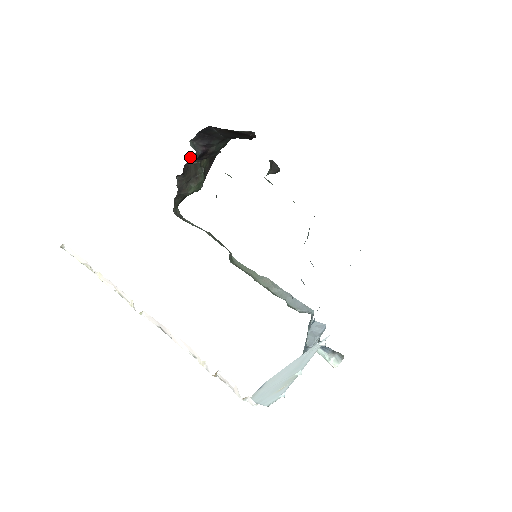
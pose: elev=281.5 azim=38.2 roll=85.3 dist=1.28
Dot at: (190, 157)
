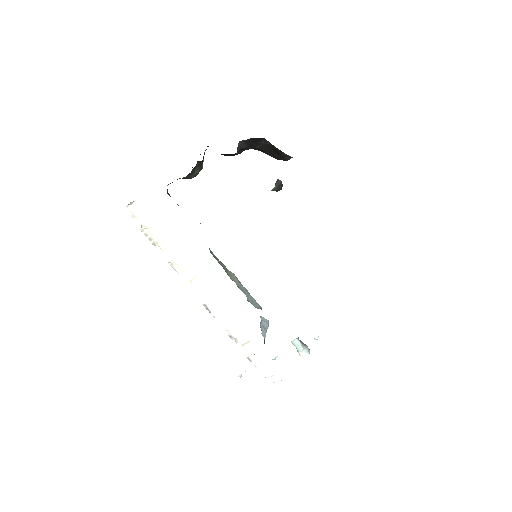
Dot at: occluded
